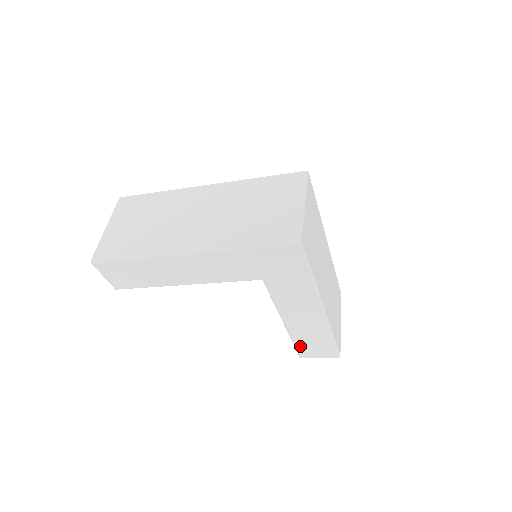
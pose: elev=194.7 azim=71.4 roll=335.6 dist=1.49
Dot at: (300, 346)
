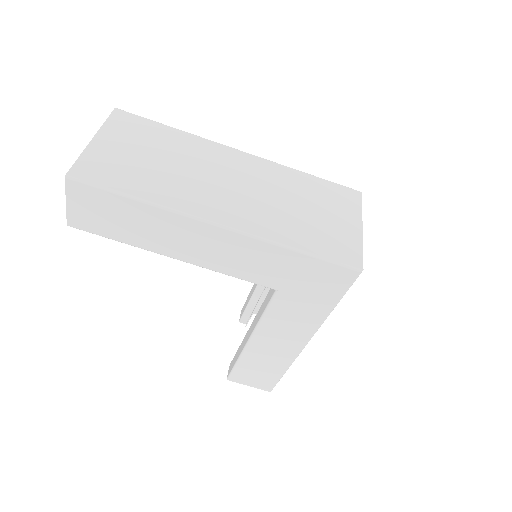
Dot at: (241, 369)
